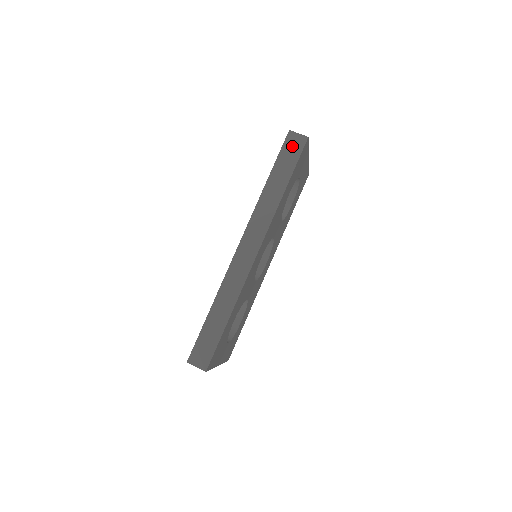
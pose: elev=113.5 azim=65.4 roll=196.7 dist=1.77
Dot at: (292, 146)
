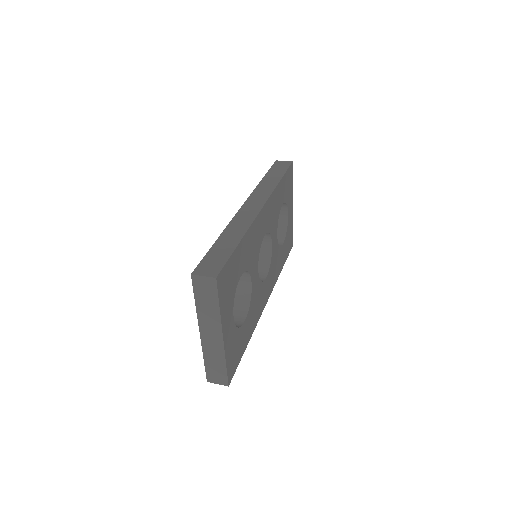
Dot at: (280, 165)
